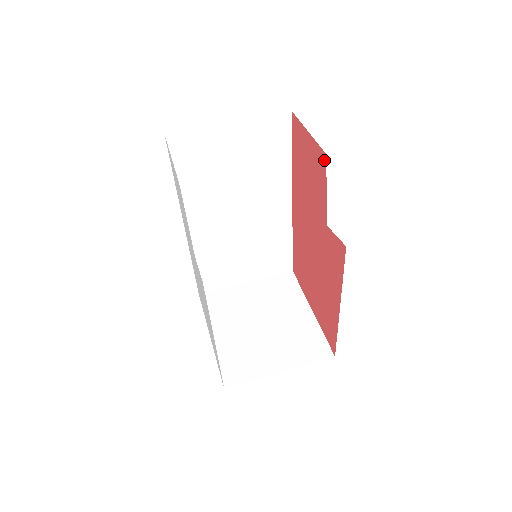
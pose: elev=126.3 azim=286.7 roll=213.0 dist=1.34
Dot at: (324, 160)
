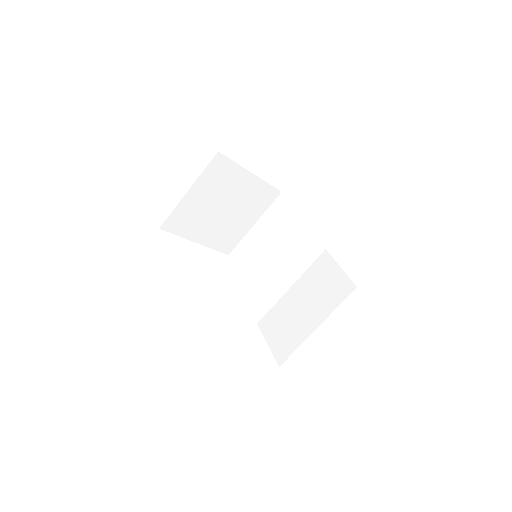
Dot at: (351, 282)
